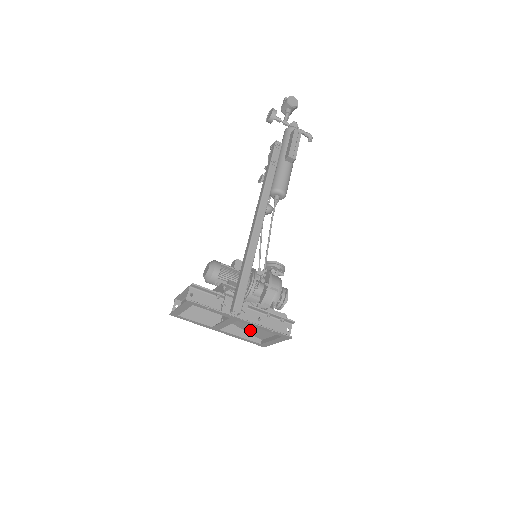
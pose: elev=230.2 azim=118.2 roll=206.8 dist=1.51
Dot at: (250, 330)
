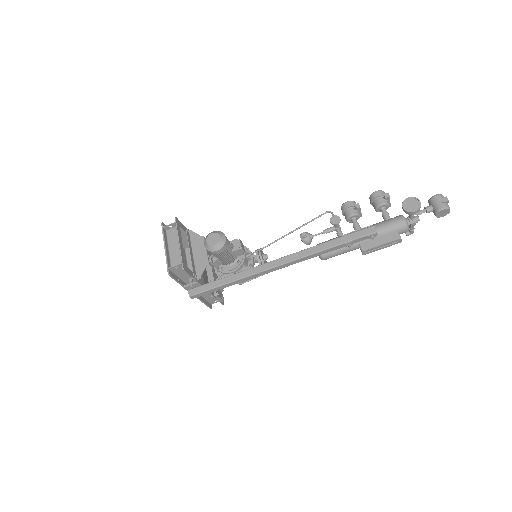
Dot at: occluded
